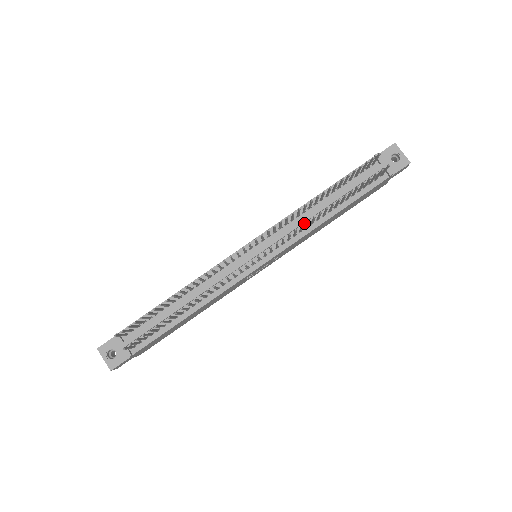
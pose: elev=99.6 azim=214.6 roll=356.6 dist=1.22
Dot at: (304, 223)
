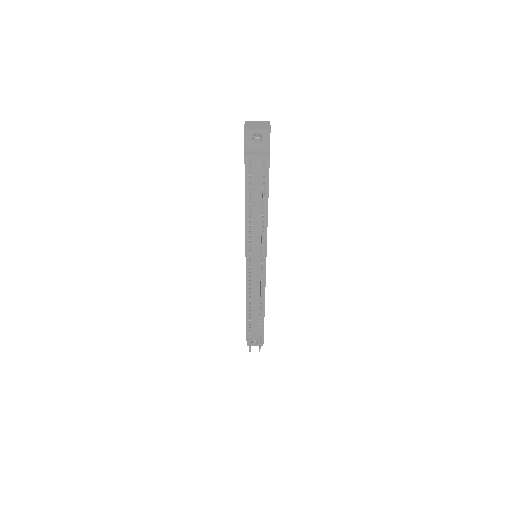
Dot at: (258, 229)
